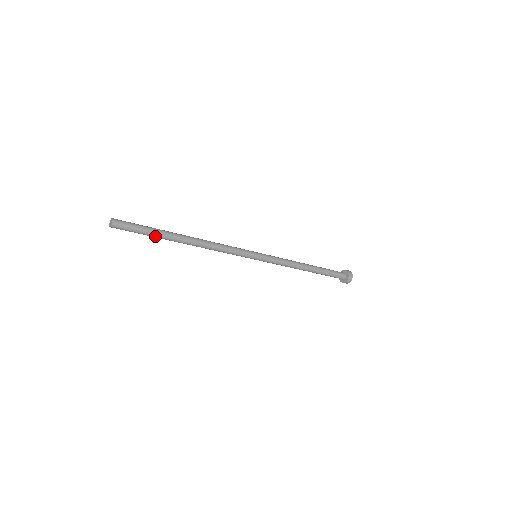
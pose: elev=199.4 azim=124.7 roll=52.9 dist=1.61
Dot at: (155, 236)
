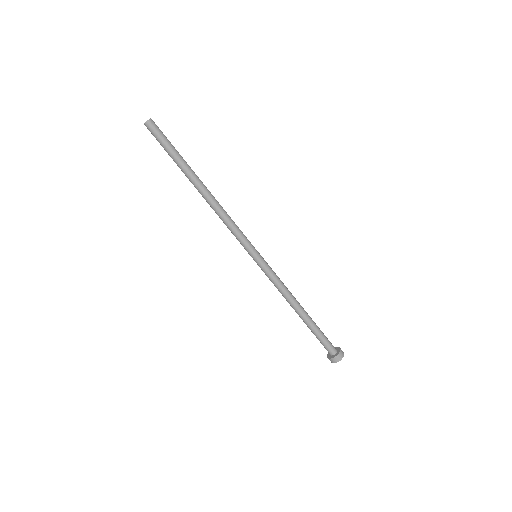
Dot at: (177, 160)
